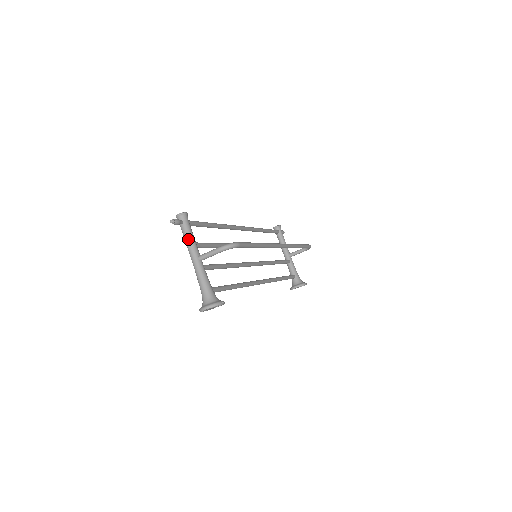
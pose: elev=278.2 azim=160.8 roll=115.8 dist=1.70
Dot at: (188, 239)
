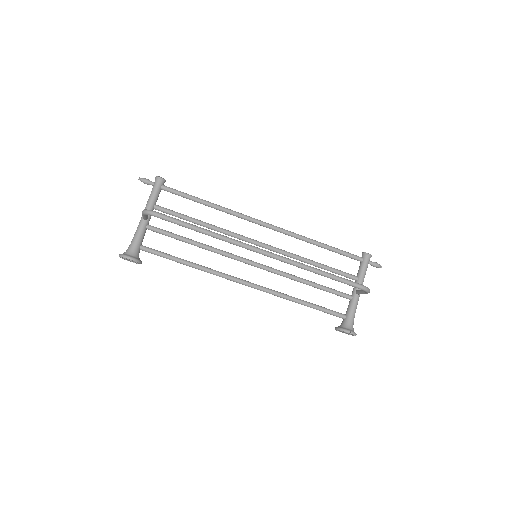
Dot at: (148, 199)
